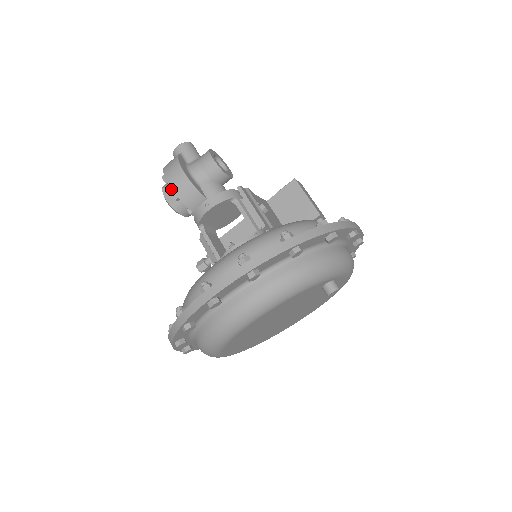
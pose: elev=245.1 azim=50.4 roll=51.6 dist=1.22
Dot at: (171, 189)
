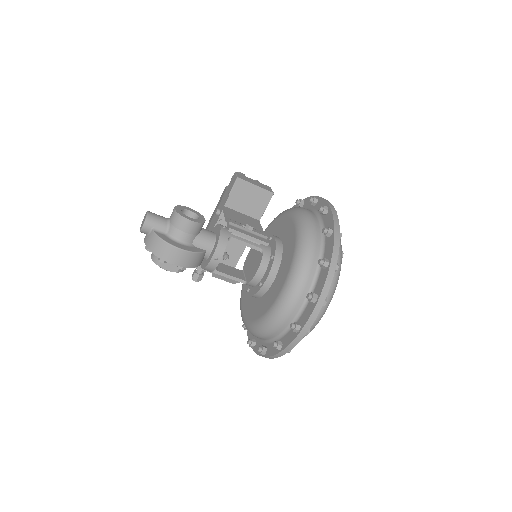
Dot at: occluded
